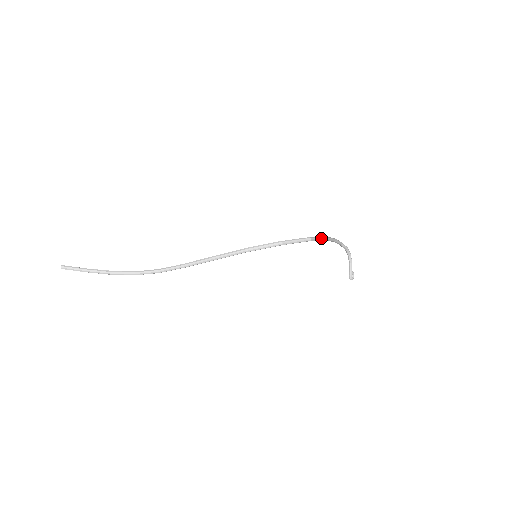
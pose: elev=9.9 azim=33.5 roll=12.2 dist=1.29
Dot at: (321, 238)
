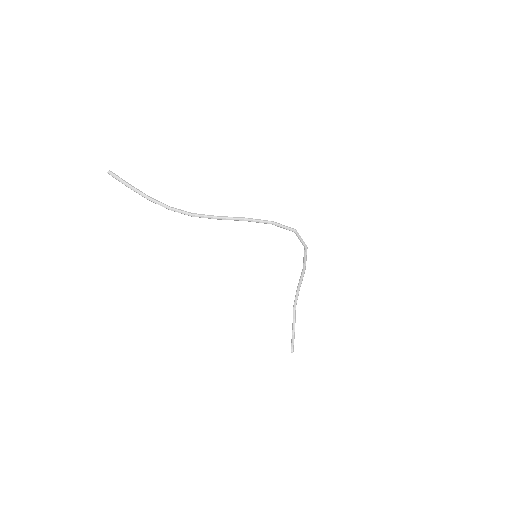
Dot at: occluded
